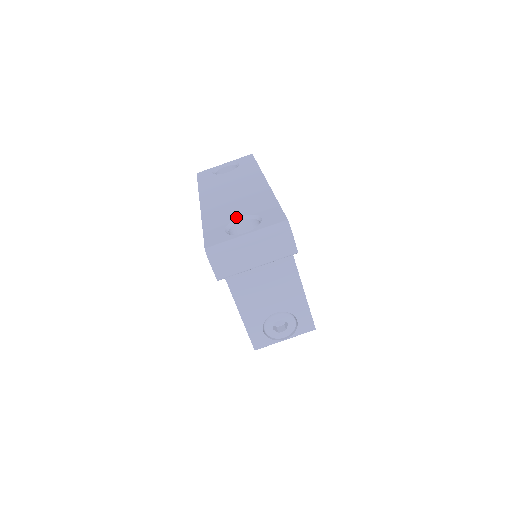
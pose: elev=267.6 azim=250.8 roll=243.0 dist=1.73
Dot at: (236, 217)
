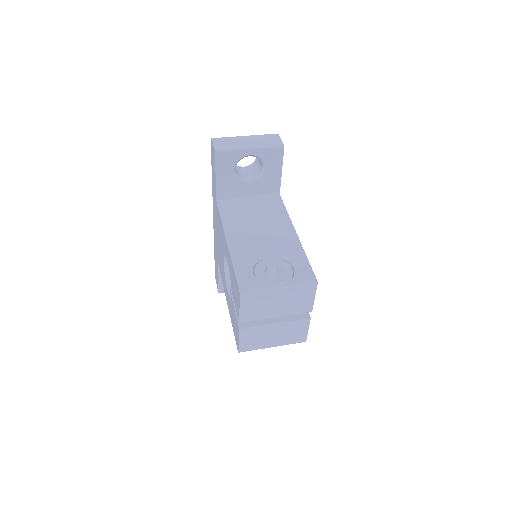
Dot at: occluded
